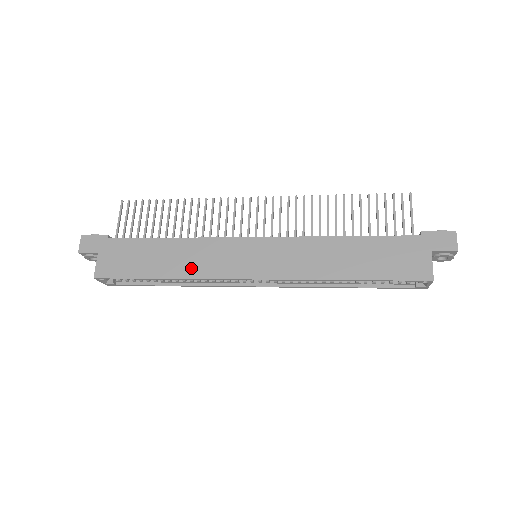
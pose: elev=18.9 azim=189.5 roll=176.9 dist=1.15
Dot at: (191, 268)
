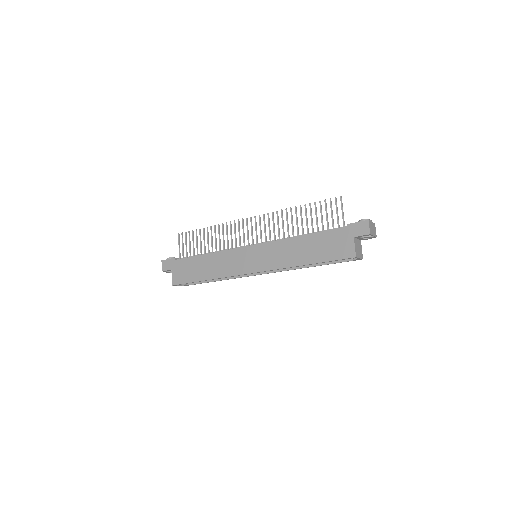
Dot at: (220, 271)
